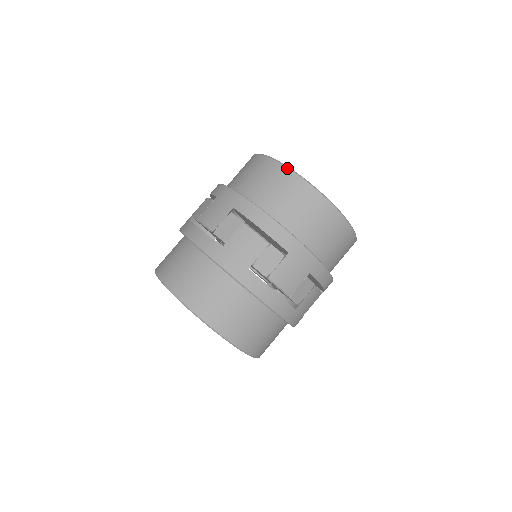
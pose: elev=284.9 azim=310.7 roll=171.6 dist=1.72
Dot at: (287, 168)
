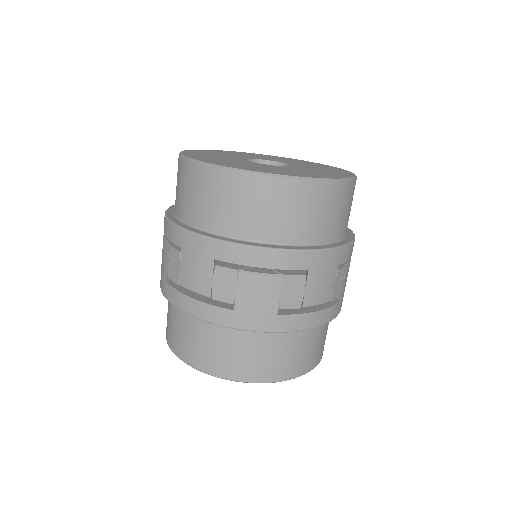
Dot at: (244, 173)
